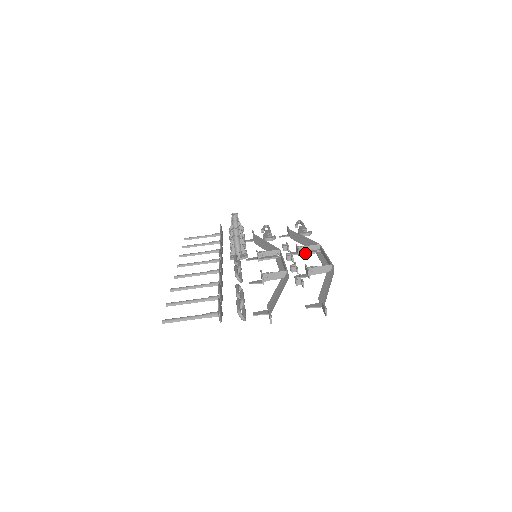
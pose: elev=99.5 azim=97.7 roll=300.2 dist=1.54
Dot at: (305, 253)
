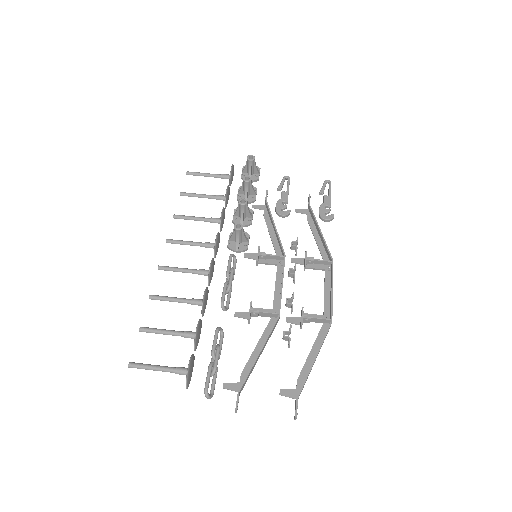
Dot at: (312, 268)
